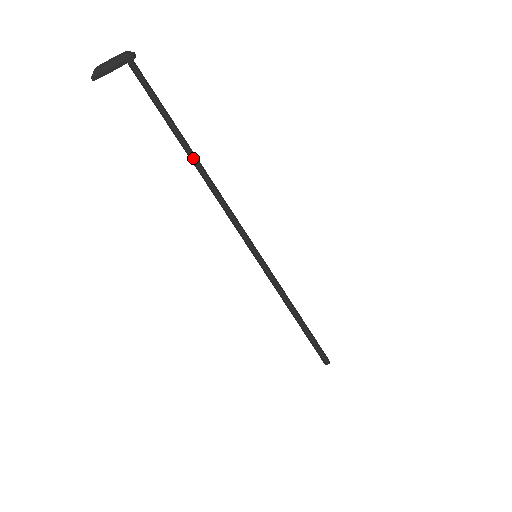
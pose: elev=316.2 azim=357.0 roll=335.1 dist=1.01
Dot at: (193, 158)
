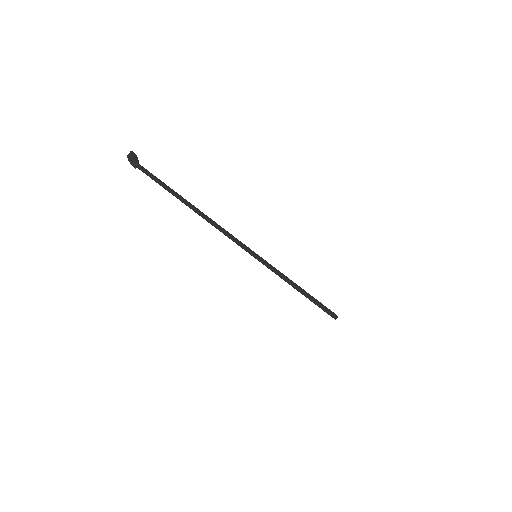
Dot at: occluded
